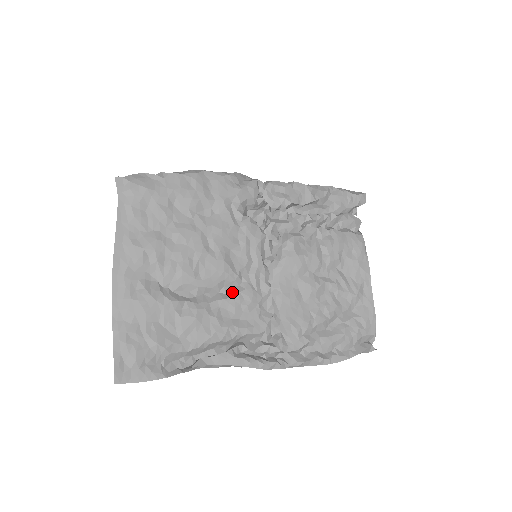
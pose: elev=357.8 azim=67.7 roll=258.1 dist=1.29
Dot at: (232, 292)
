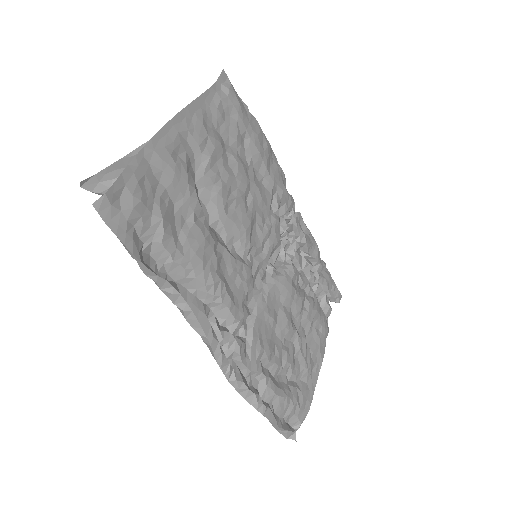
Dot at: (237, 256)
